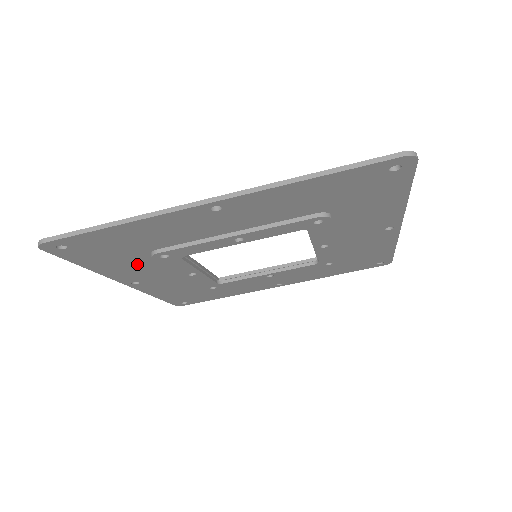
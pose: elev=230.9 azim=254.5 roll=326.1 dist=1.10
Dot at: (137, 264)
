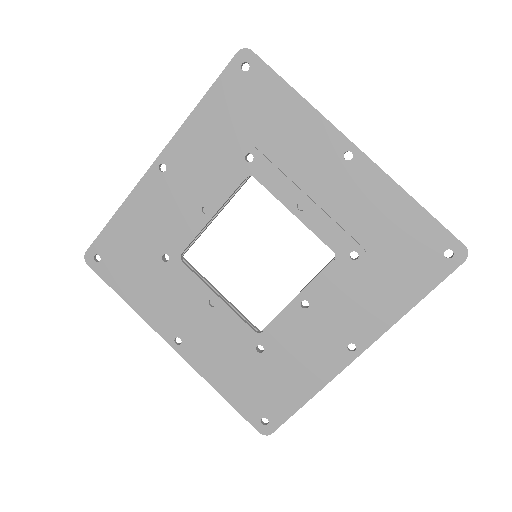
Dot at: (216, 146)
